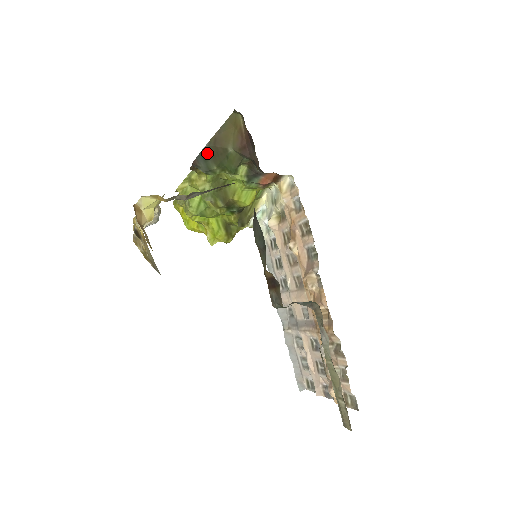
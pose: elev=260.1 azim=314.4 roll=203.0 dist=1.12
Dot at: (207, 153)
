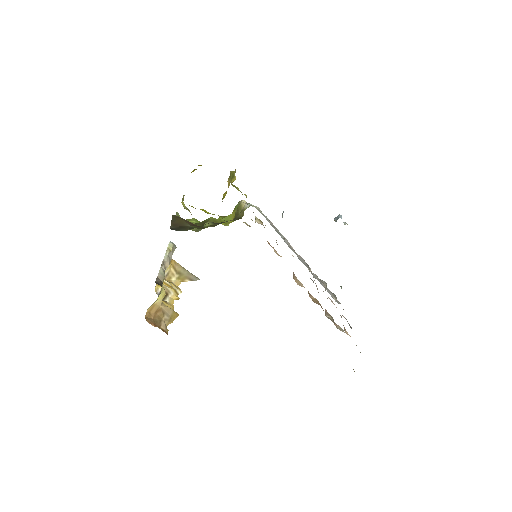
Dot at: (175, 228)
